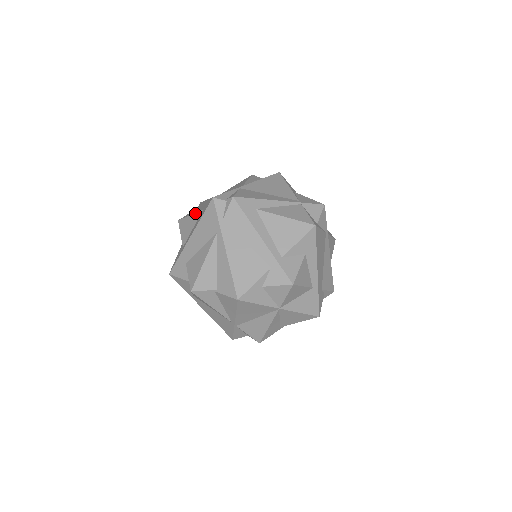
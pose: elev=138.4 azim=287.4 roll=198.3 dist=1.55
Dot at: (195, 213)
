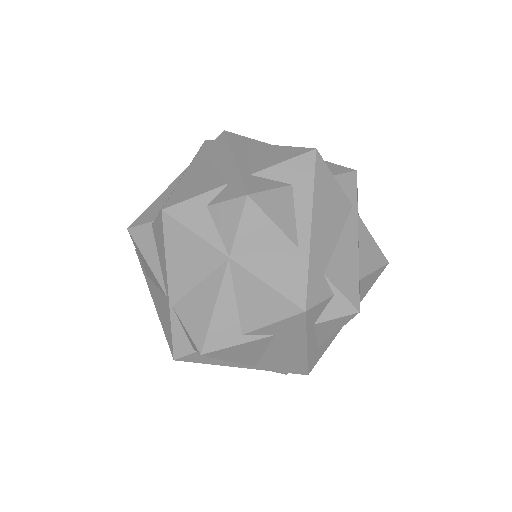
Dot at: occluded
